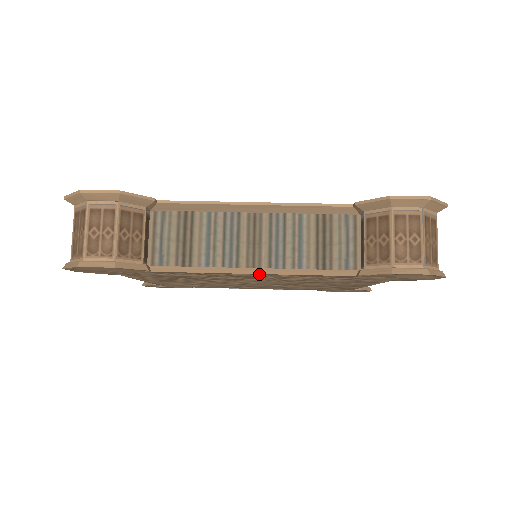
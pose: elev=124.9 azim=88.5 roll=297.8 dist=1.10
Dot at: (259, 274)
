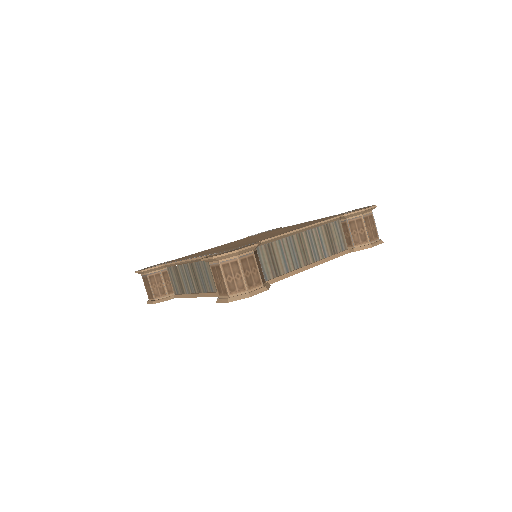
Dot at: (312, 267)
